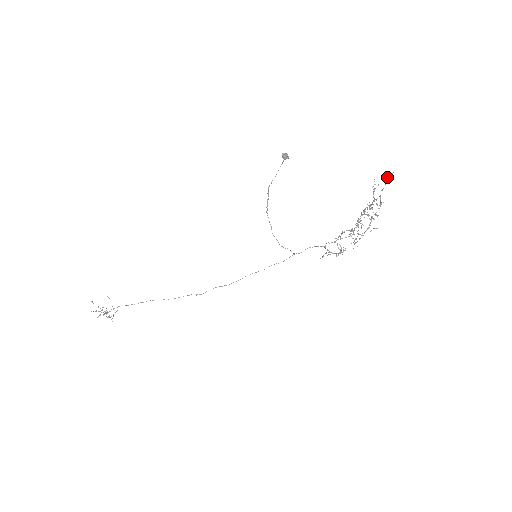
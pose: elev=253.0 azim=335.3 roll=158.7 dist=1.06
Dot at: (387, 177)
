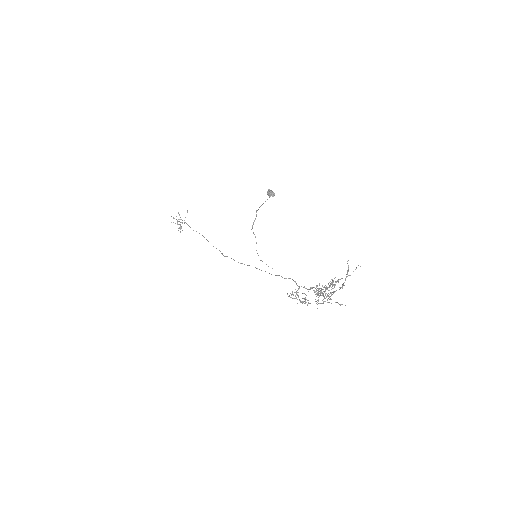
Dot at: (356, 267)
